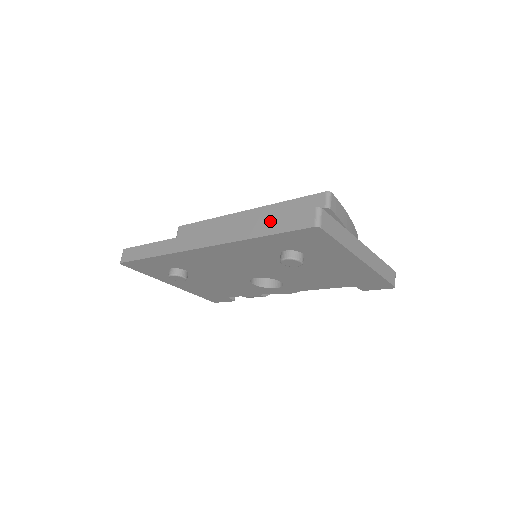
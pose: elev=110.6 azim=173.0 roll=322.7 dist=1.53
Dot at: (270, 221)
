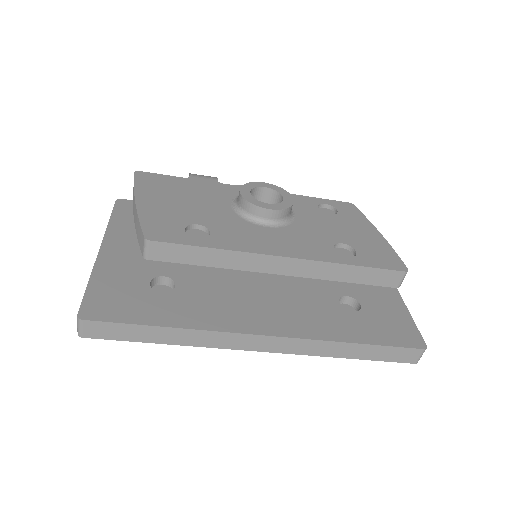
Dot at: (369, 349)
